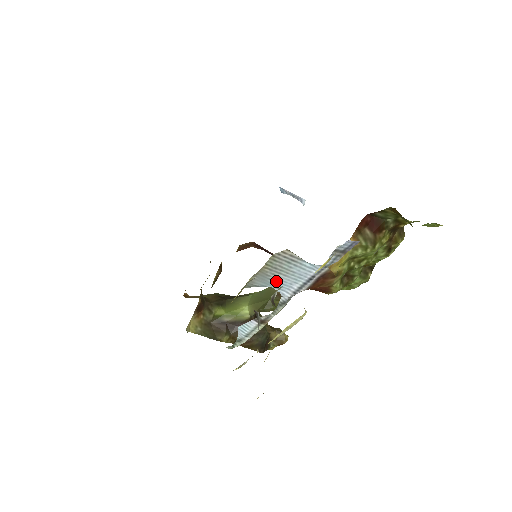
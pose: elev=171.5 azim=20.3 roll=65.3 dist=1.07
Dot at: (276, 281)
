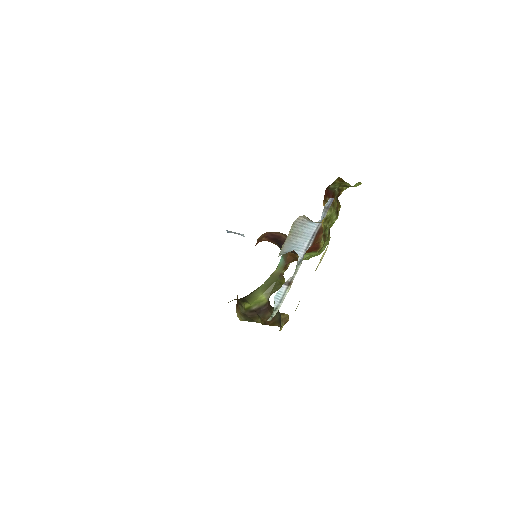
Dot at: (295, 244)
